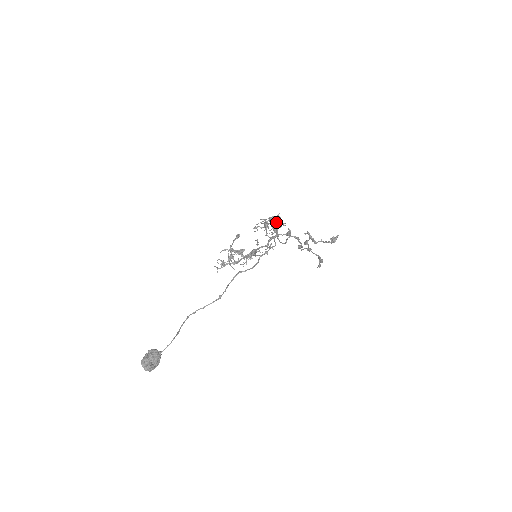
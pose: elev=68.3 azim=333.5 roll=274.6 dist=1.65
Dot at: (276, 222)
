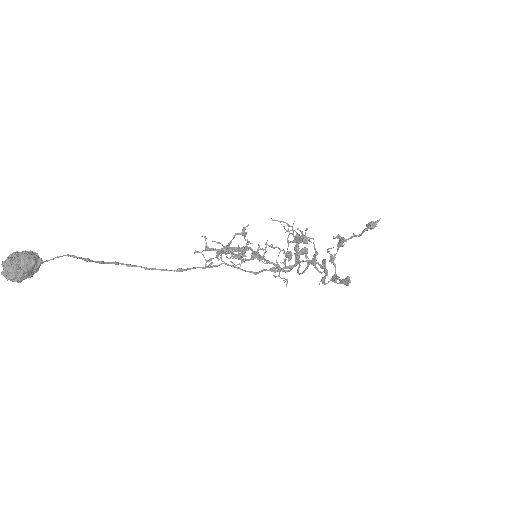
Dot at: occluded
